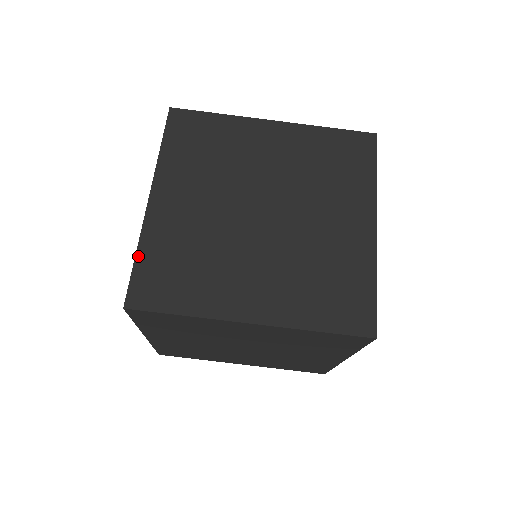
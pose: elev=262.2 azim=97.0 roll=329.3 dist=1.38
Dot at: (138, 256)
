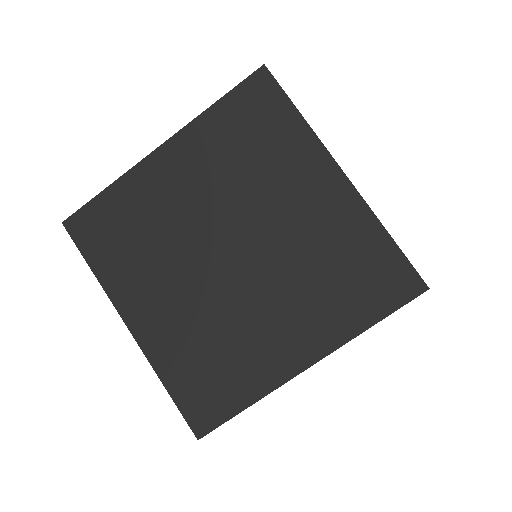
Dot at: (168, 387)
